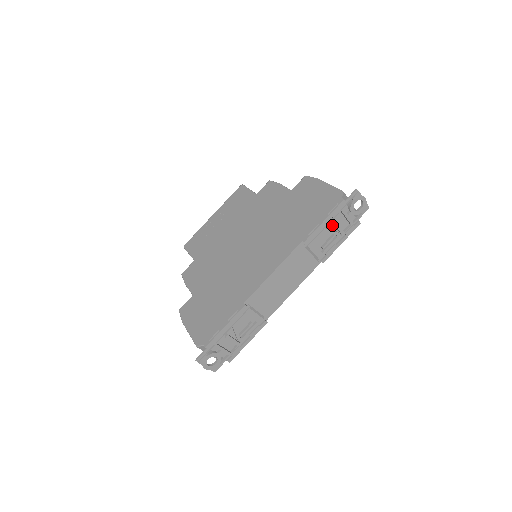
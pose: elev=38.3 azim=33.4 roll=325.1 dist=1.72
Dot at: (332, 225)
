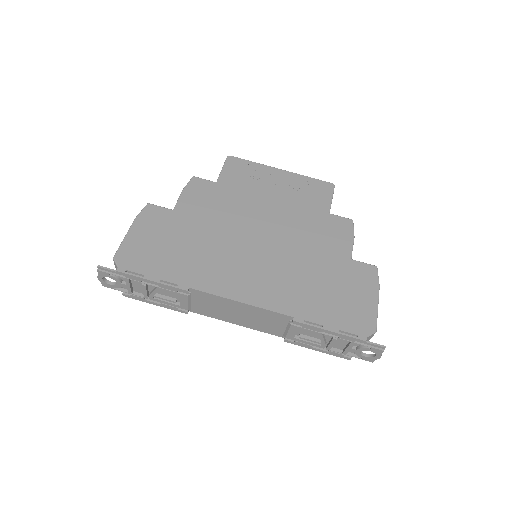
Dot at: (331, 336)
